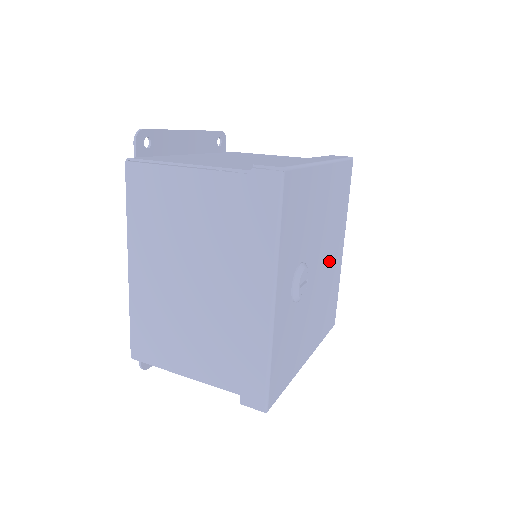
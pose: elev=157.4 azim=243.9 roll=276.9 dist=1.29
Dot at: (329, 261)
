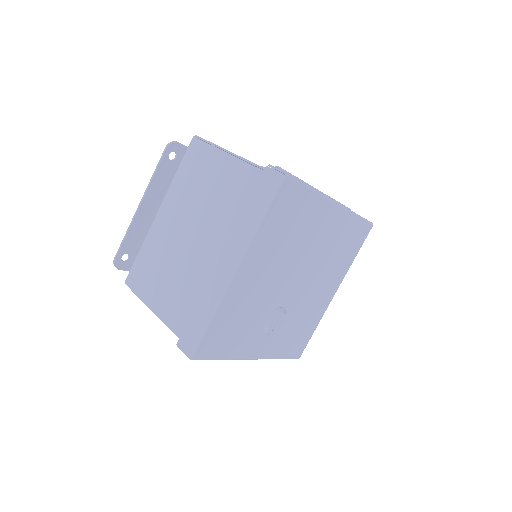
Dot at: (314, 249)
